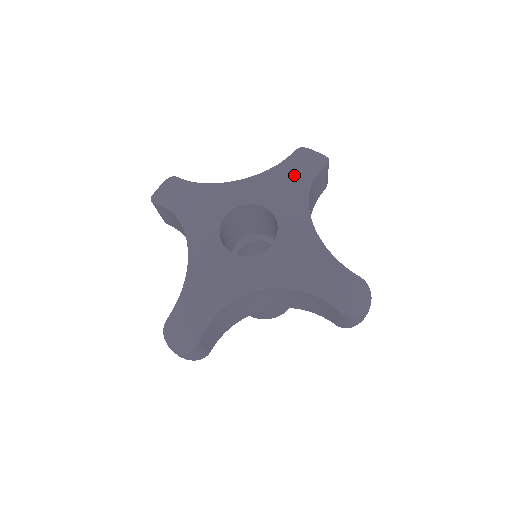
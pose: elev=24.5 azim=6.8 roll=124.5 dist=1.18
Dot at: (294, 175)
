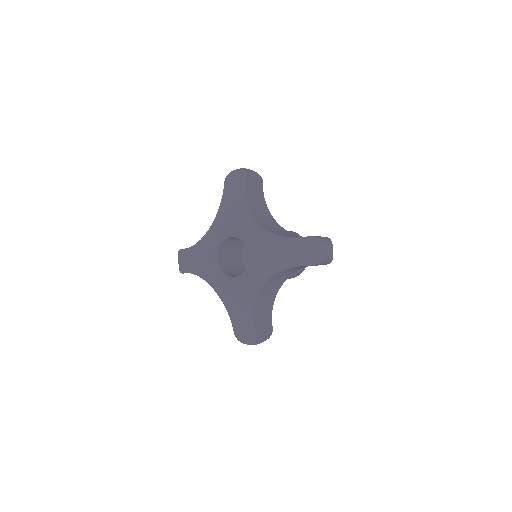
Dot at: (284, 254)
